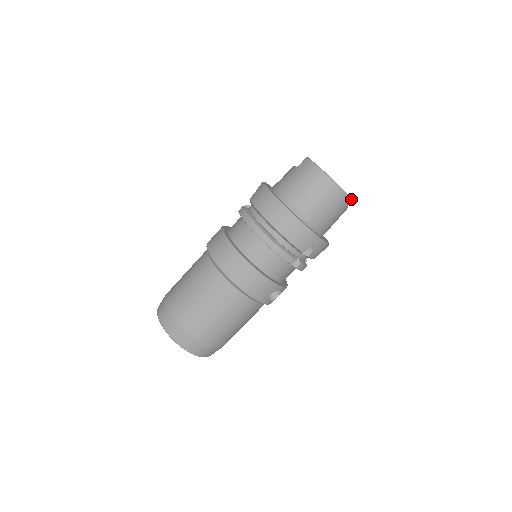
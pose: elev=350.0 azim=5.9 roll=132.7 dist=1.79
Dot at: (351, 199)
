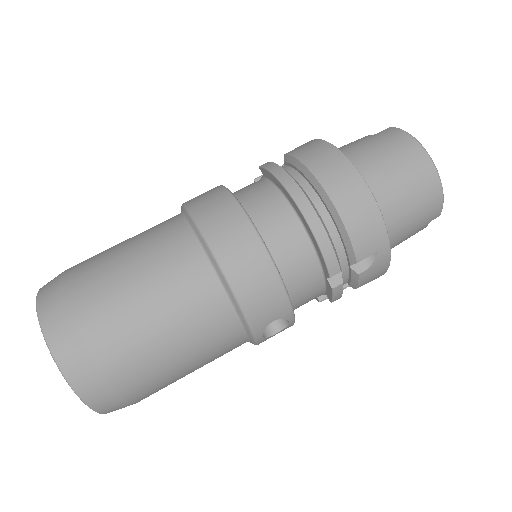
Dot at: (441, 211)
